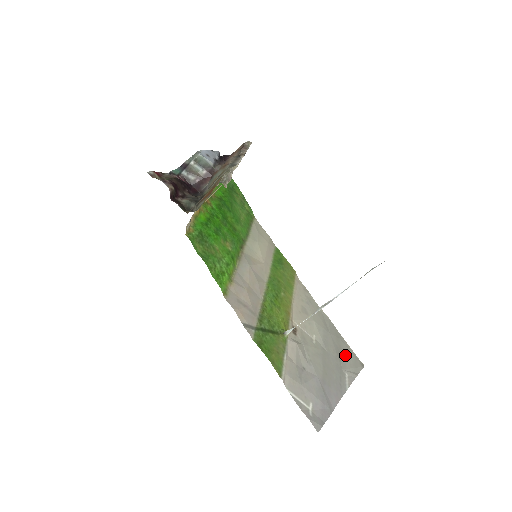
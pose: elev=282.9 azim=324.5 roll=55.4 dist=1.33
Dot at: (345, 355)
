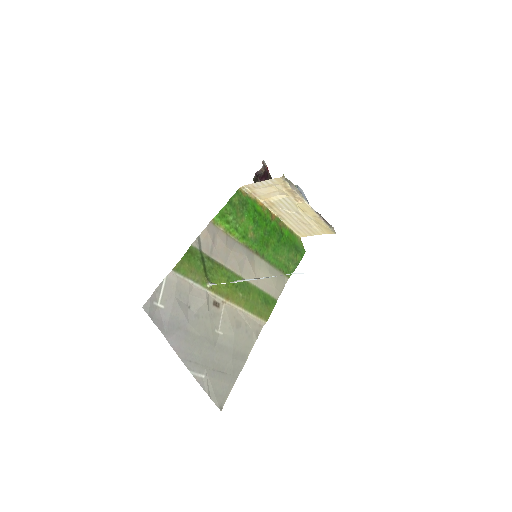
Dot at: (221, 379)
